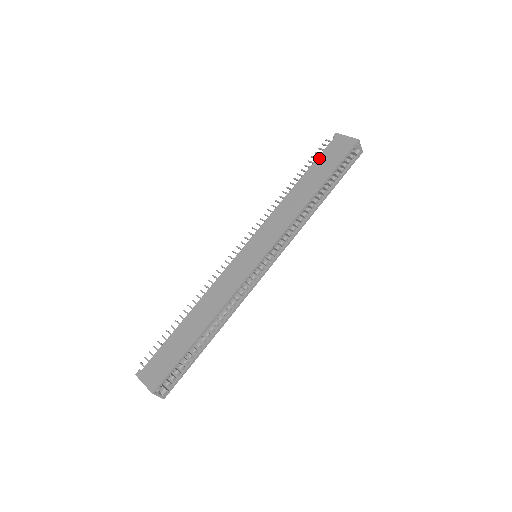
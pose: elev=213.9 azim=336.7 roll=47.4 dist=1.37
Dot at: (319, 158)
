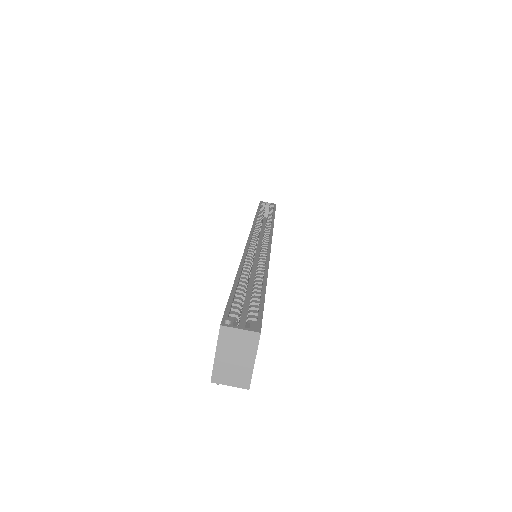
Dot at: occluded
